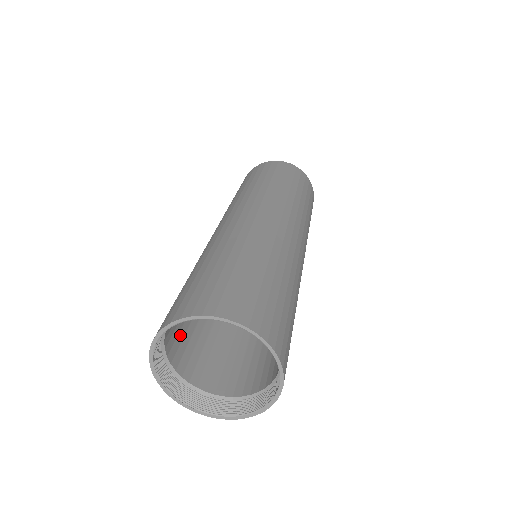
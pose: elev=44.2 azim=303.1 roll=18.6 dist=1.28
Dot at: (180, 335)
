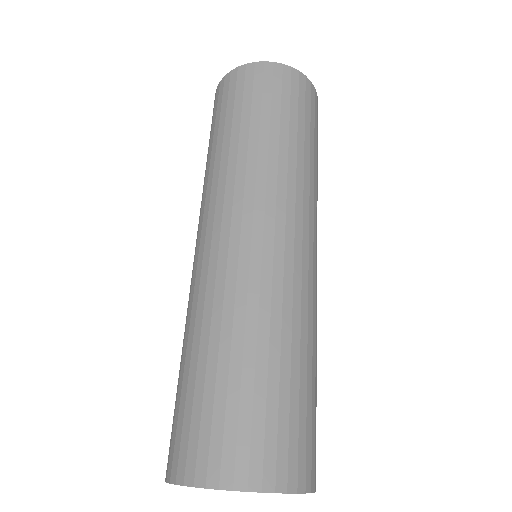
Dot at: occluded
